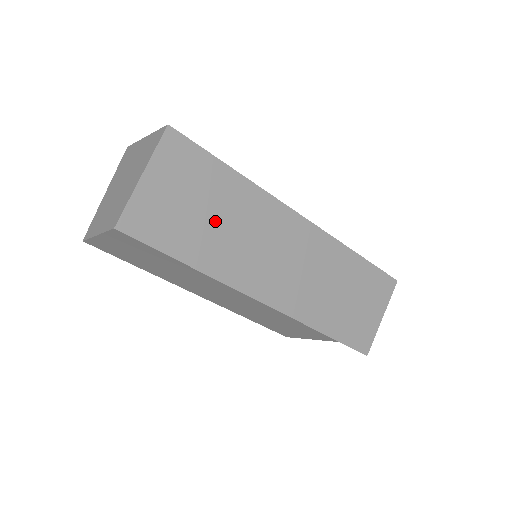
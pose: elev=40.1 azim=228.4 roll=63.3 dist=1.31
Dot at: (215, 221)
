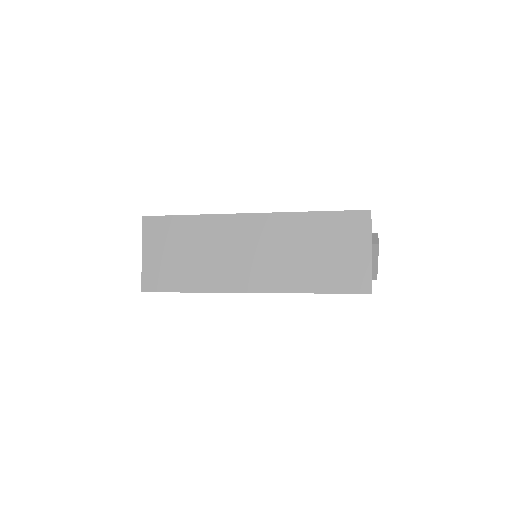
Dot at: occluded
